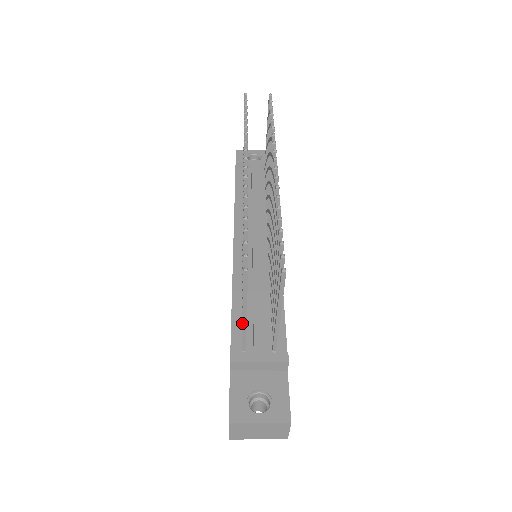
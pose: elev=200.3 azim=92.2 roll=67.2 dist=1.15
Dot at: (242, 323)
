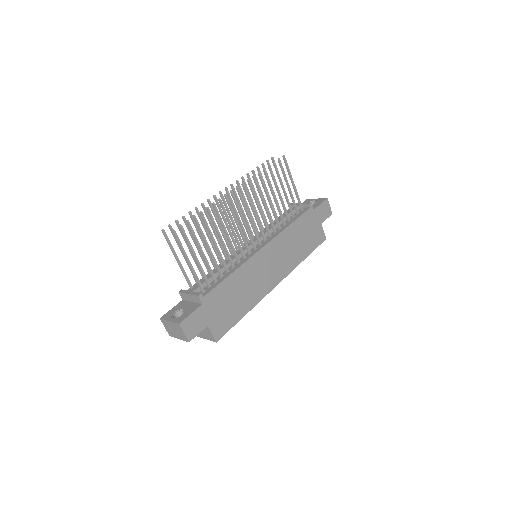
Dot at: (180, 268)
